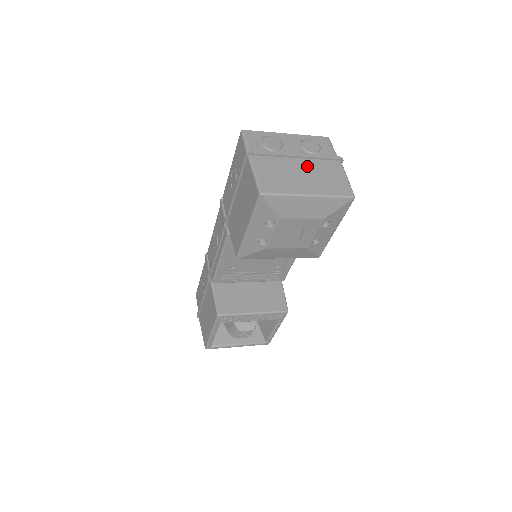
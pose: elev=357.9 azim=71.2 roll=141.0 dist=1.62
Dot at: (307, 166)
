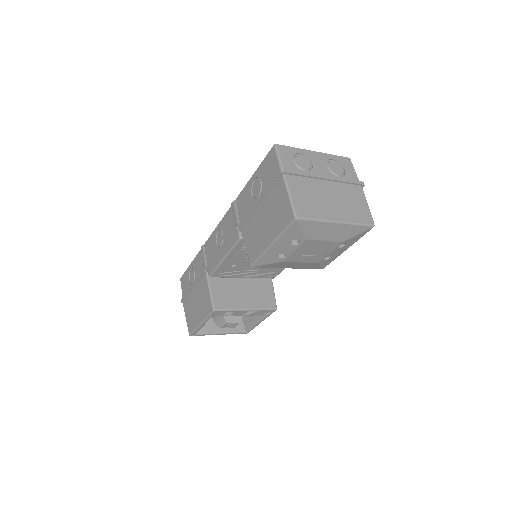
Dot at: (334, 190)
